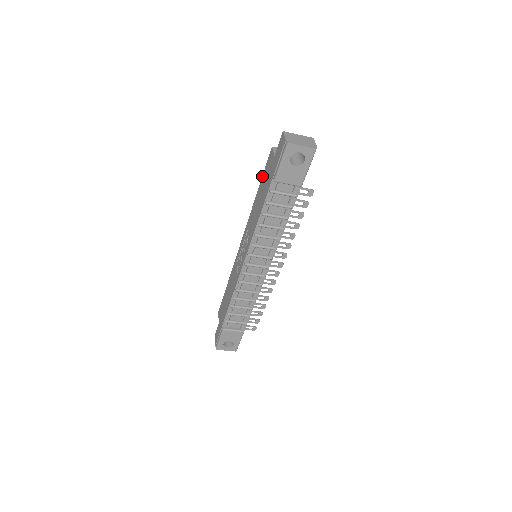
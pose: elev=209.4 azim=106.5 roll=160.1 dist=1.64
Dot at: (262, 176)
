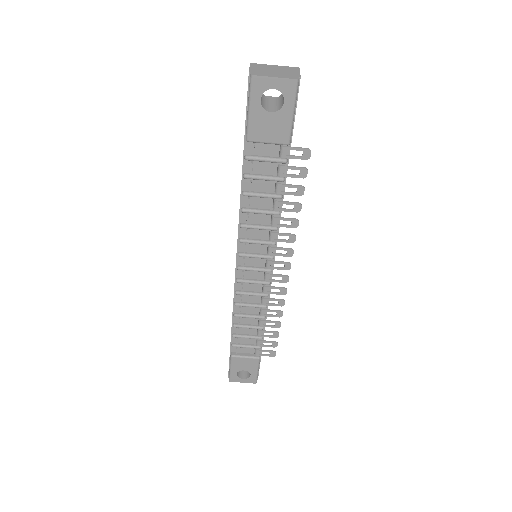
Dot at: occluded
